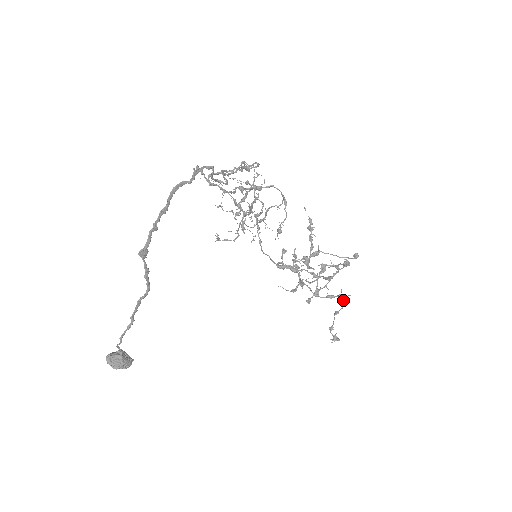
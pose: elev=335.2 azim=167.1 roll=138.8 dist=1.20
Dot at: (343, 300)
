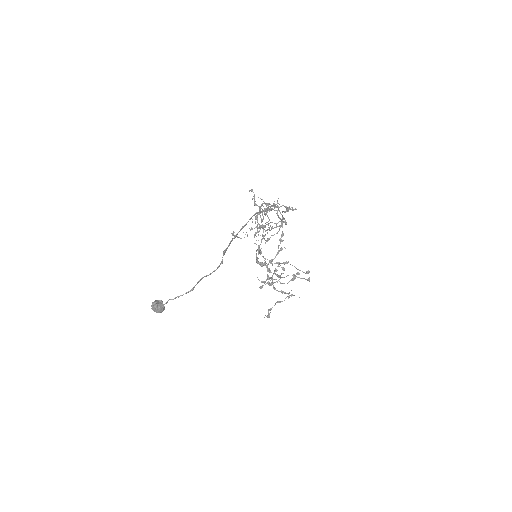
Dot at: (289, 296)
